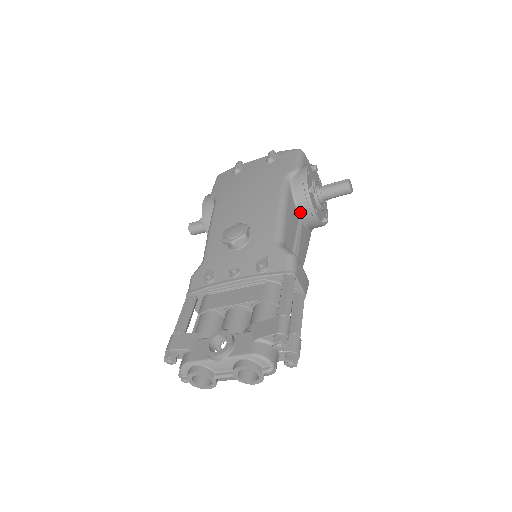
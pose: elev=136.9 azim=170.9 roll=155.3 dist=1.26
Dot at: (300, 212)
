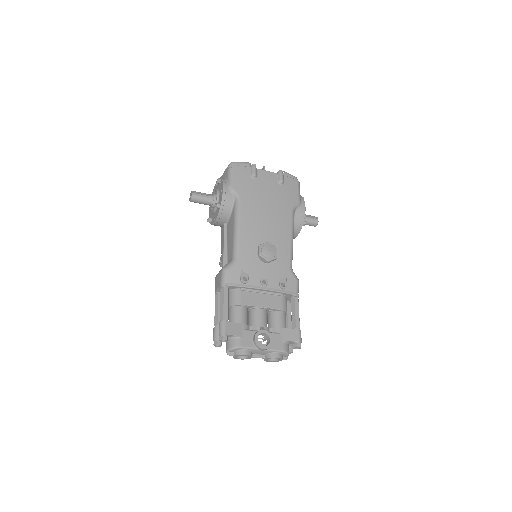
Dot at: occluded
